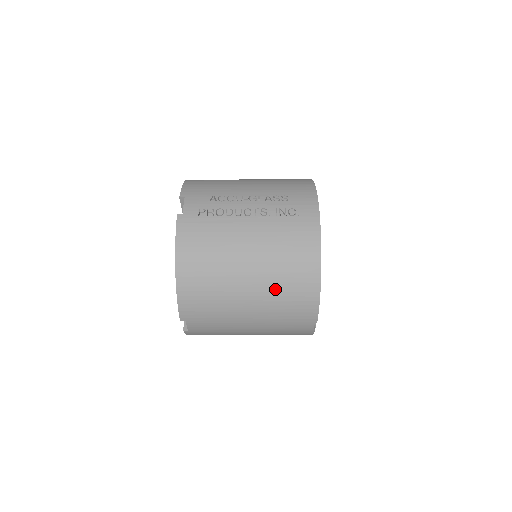
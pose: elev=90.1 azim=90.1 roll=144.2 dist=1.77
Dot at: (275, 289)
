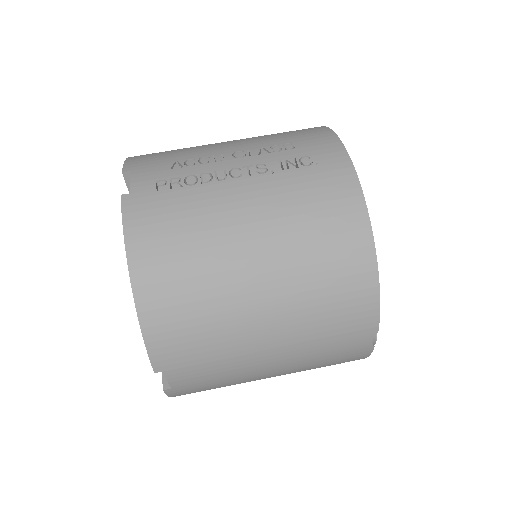
Dot at: (305, 286)
